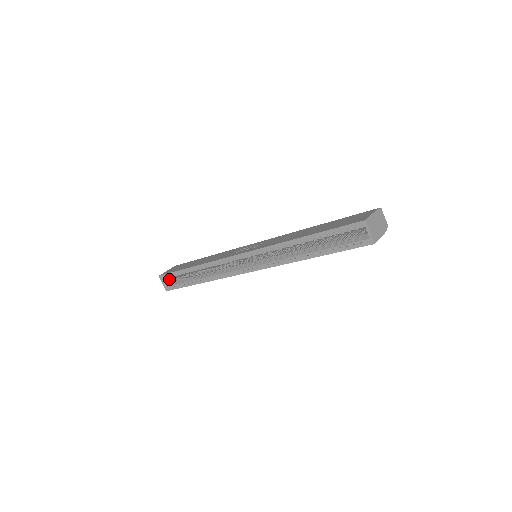
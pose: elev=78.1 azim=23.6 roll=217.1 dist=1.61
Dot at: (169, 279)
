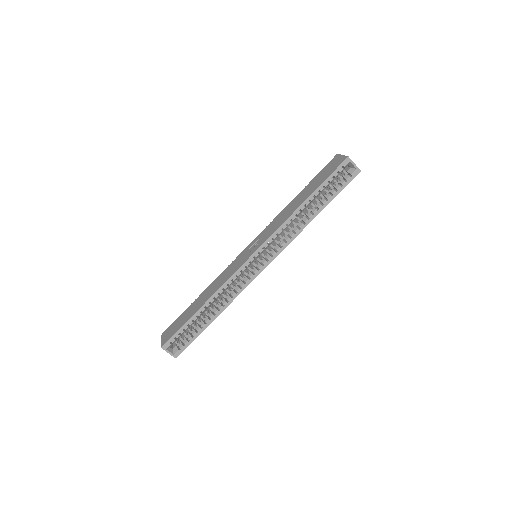
Dot at: (170, 346)
